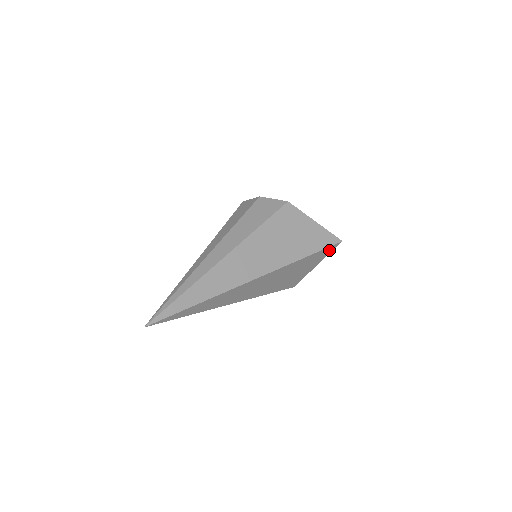
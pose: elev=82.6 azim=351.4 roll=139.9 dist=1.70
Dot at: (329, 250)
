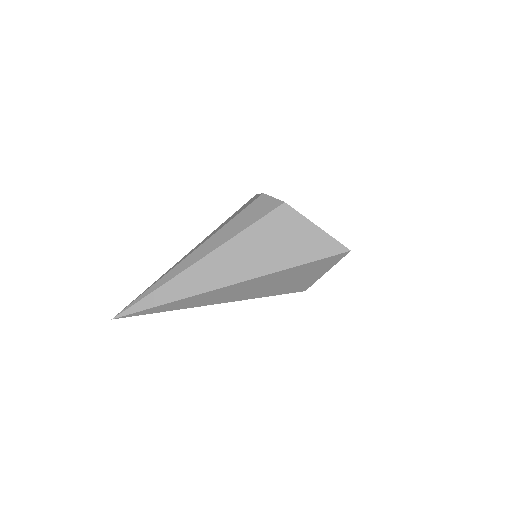
Dot at: (334, 259)
